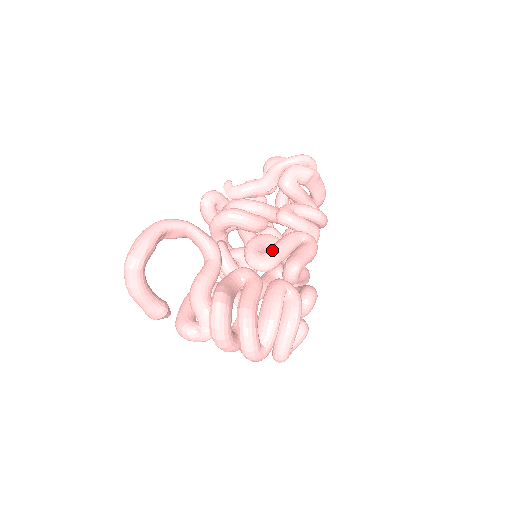
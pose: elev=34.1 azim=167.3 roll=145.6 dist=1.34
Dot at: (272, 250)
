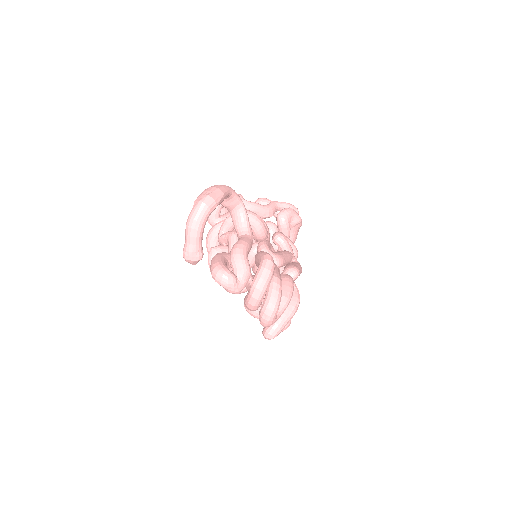
Dot at: (281, 254)
